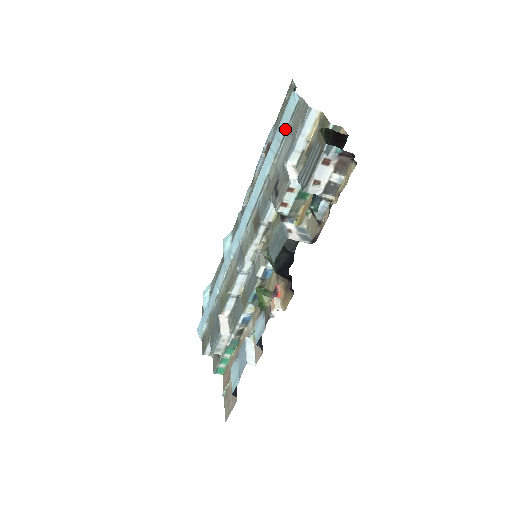
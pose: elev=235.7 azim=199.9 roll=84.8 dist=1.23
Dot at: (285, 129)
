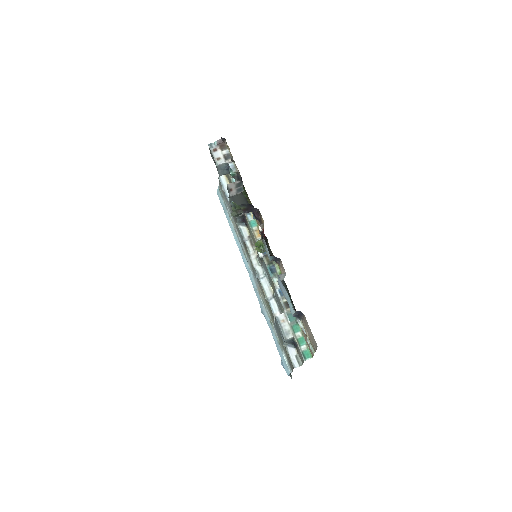
Dot at: (223, 203)
